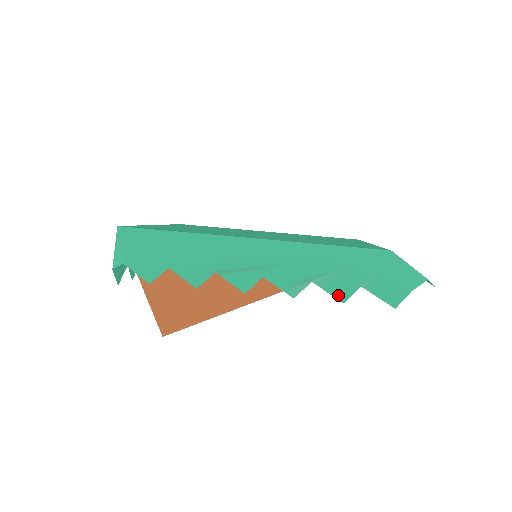
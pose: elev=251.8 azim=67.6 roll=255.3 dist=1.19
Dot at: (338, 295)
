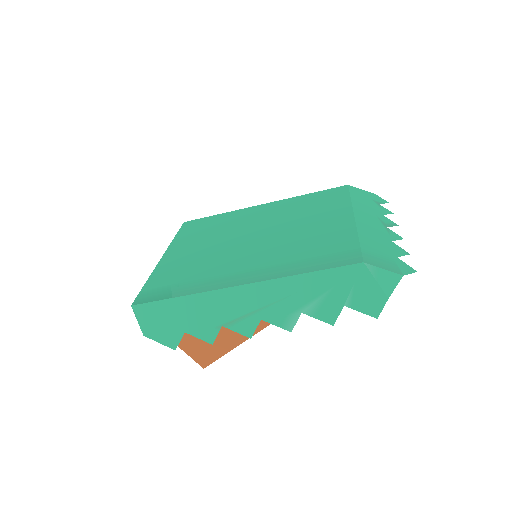
Dot at: (326, 319)
